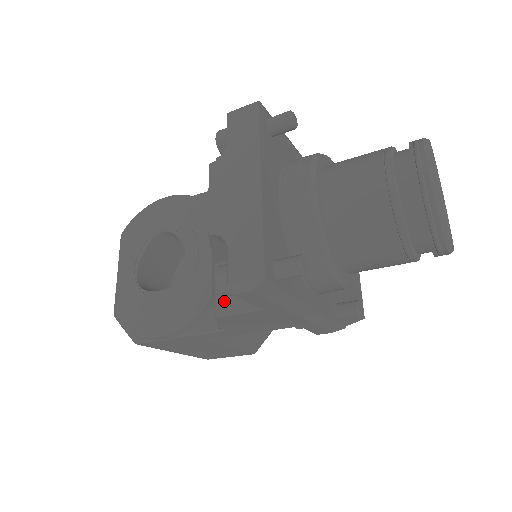
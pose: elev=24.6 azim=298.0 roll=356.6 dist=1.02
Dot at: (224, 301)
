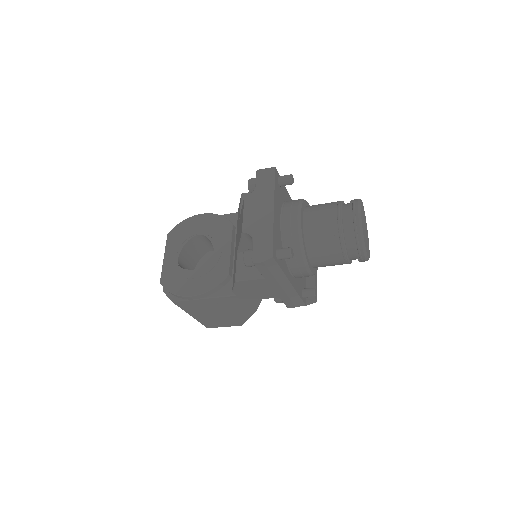
Dot at: (241, 273)
